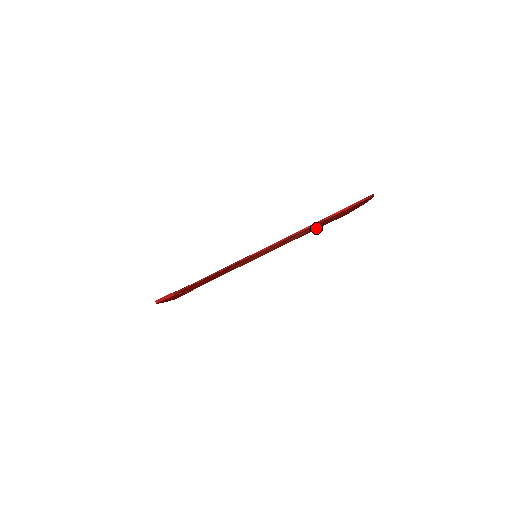
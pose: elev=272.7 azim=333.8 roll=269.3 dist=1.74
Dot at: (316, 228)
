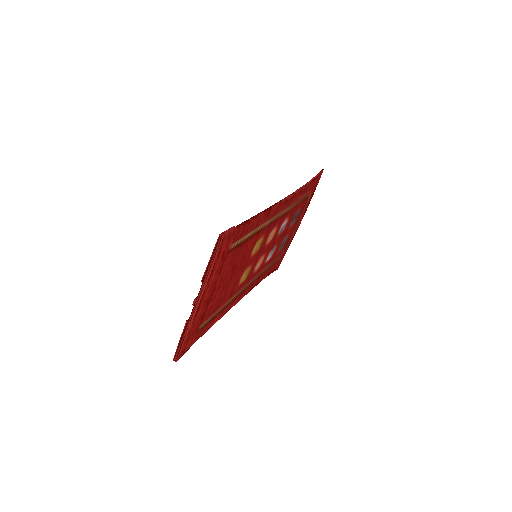
Dot at: (272, 262)
